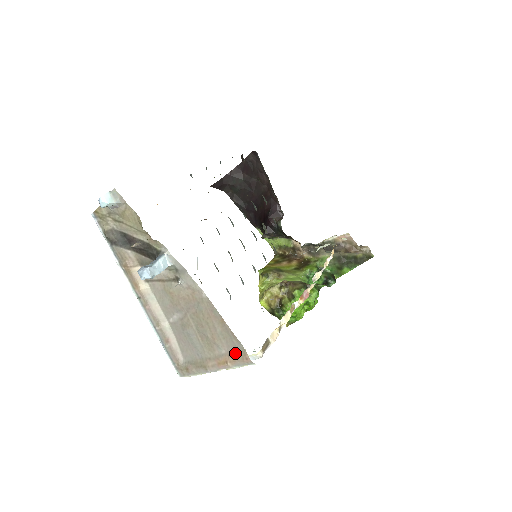
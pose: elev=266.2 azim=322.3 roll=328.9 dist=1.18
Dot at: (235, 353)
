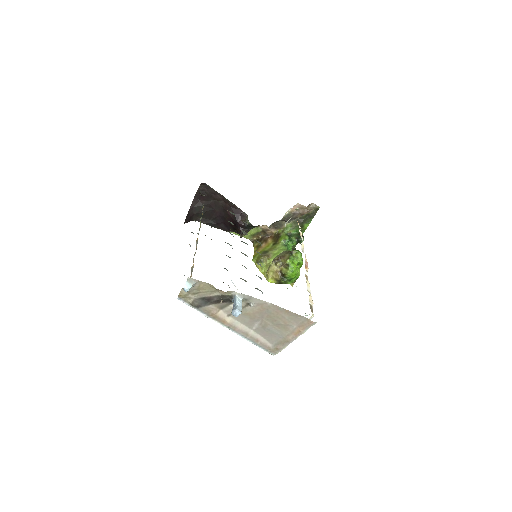
Dot at: (302, 323)
